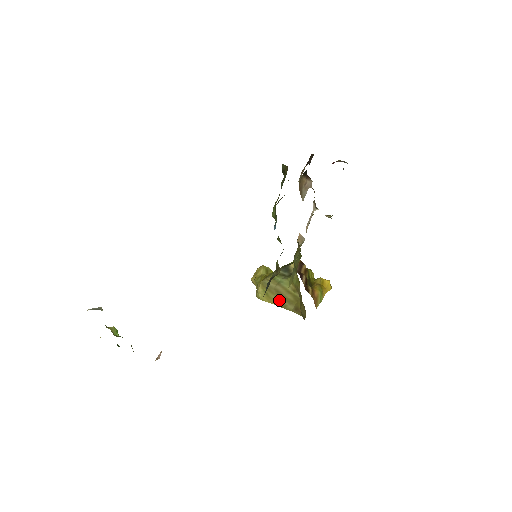
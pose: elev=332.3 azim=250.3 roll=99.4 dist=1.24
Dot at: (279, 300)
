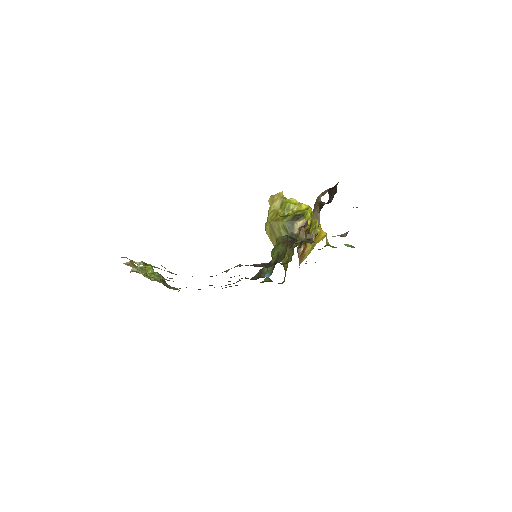
Dot at: occluded
